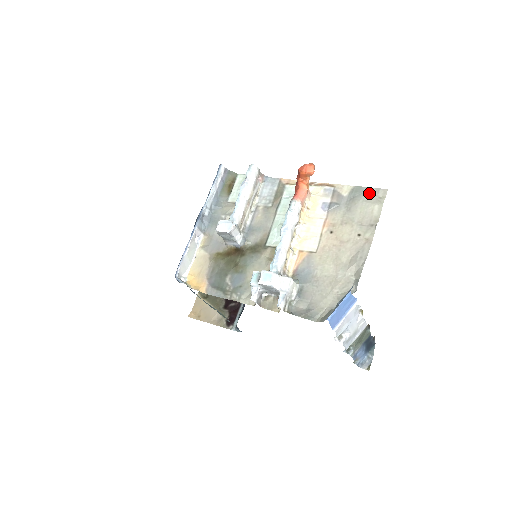
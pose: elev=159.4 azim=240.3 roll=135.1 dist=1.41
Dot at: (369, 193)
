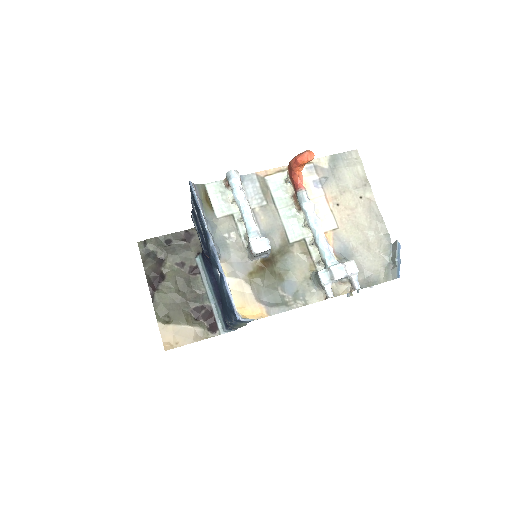
Dot at: (345, 158)
